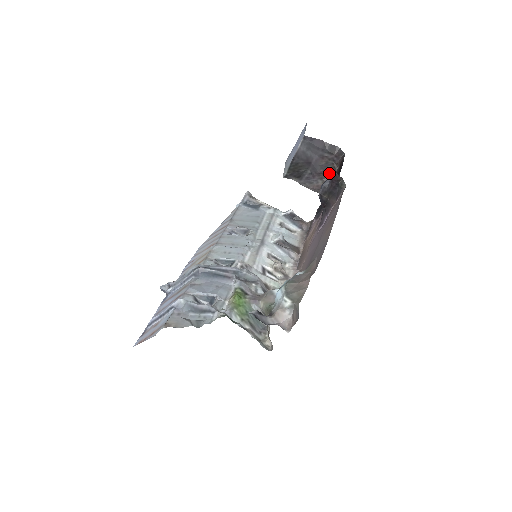
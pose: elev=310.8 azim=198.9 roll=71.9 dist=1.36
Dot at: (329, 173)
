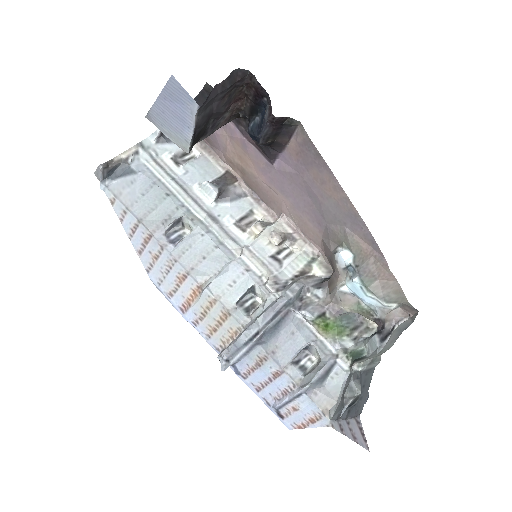
Dot at: (235, 100)
